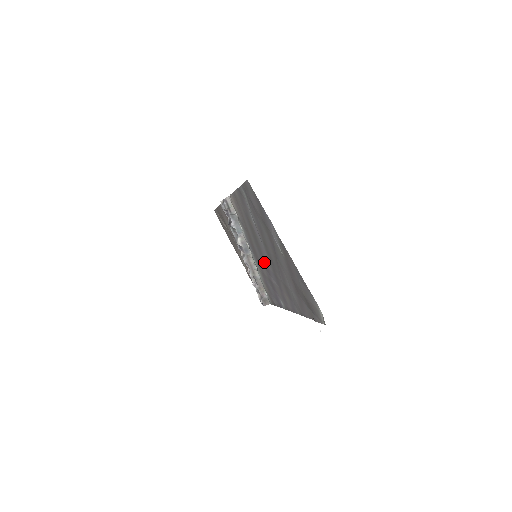
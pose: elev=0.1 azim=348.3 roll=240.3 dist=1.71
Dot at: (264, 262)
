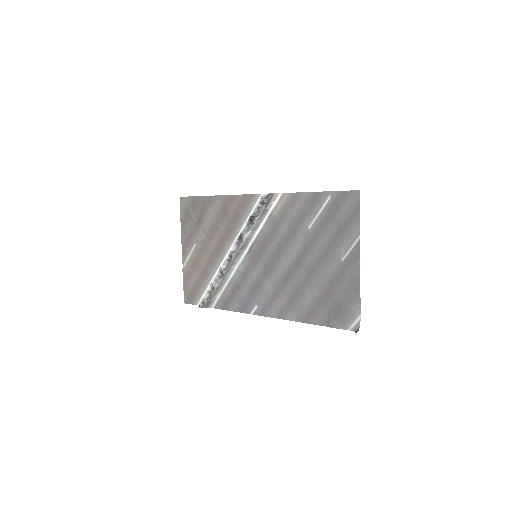
Dot at: (272, 264)
